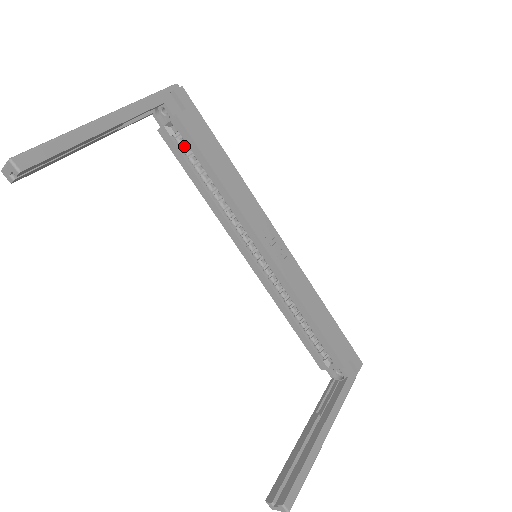
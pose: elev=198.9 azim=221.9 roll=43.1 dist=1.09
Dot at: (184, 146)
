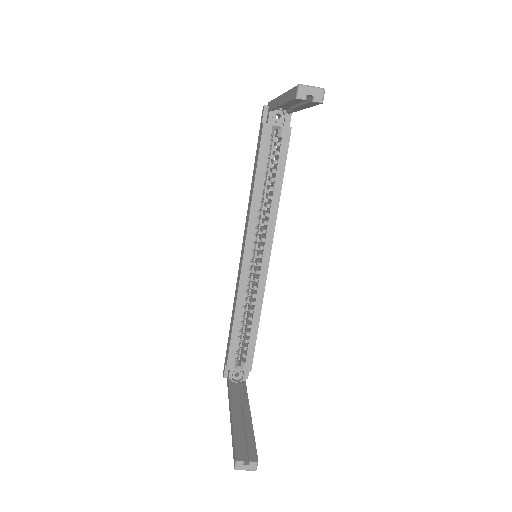
Dot at: (270, 148)
